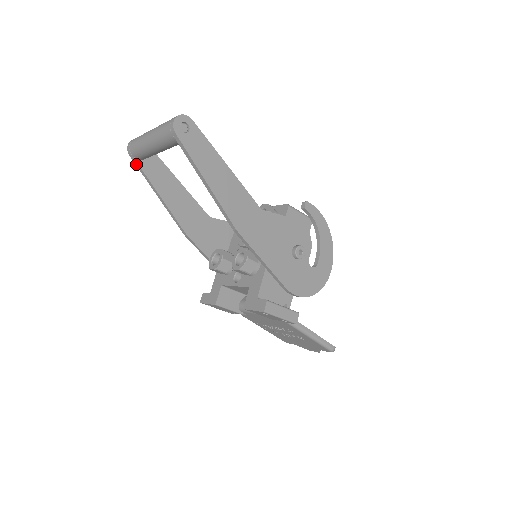
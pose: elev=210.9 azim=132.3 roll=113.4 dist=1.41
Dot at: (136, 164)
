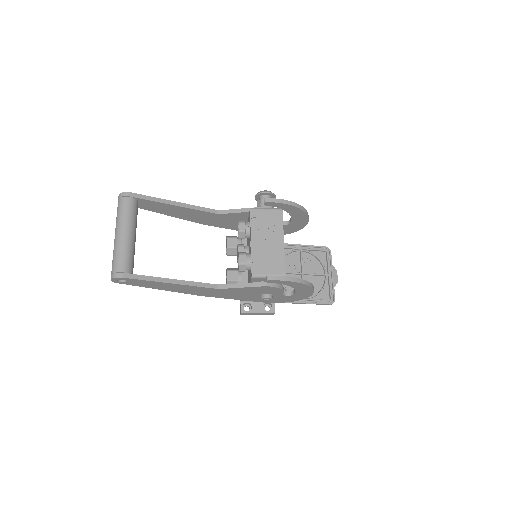
Dot at: occluded
